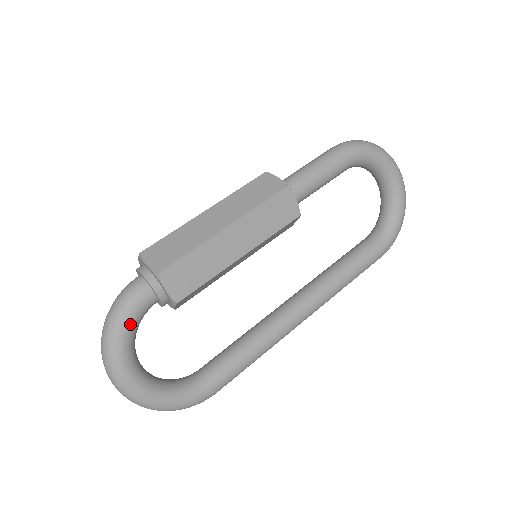
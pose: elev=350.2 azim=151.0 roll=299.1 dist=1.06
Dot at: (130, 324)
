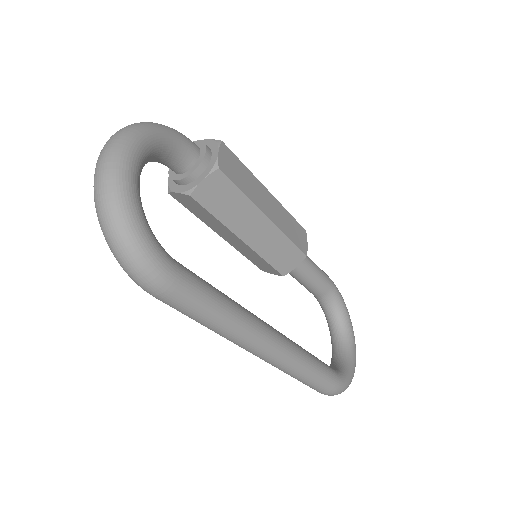
Dot at: (171, 138)
